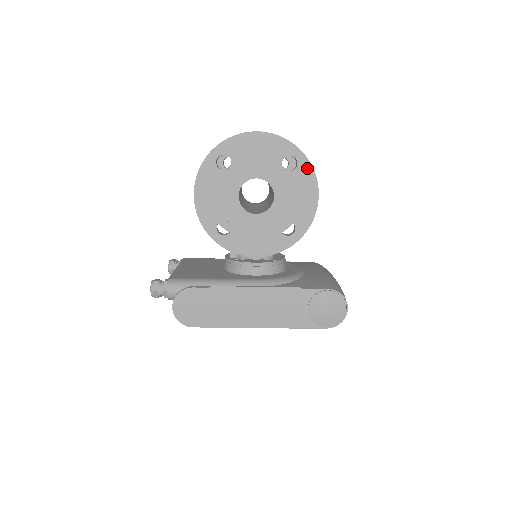
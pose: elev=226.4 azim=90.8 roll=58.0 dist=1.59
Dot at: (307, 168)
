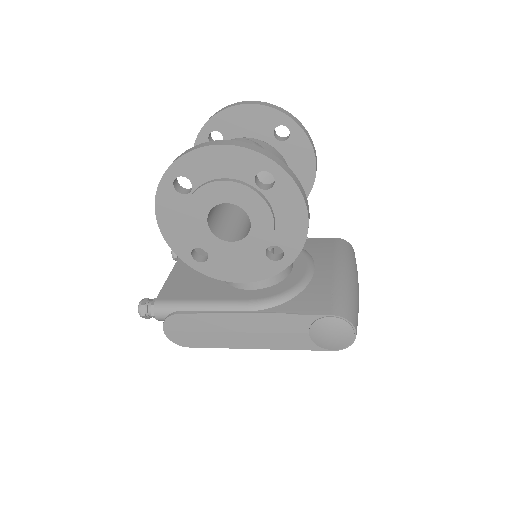
Dot at: (288, 185)
